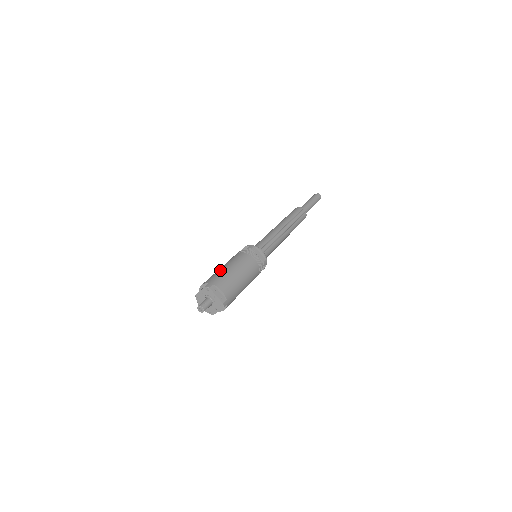
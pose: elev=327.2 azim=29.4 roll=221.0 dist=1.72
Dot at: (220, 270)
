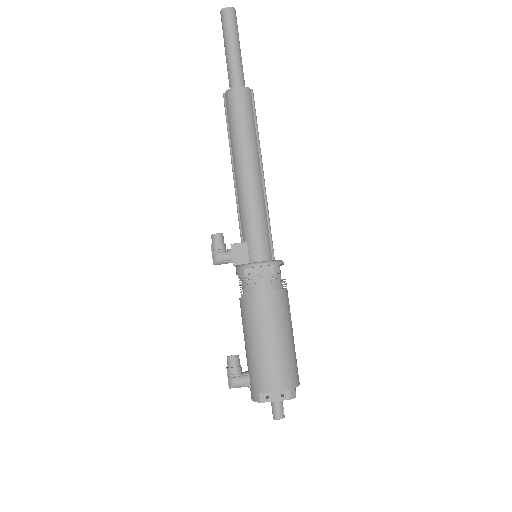
Dot at: (280, 351)
